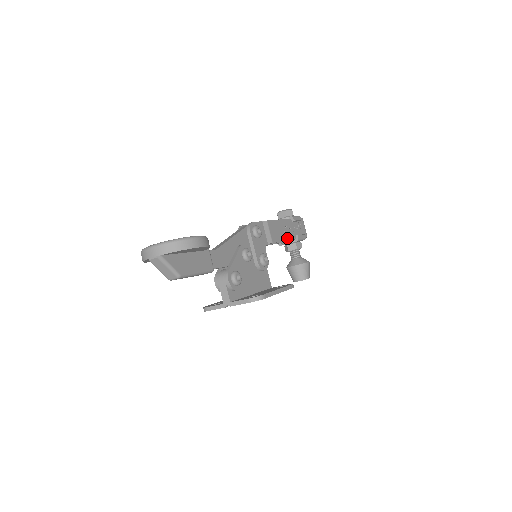
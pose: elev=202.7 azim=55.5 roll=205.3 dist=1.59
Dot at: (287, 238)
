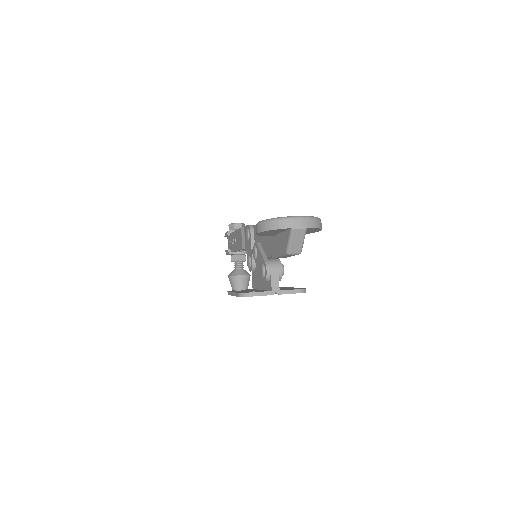
Dot at: occluded
